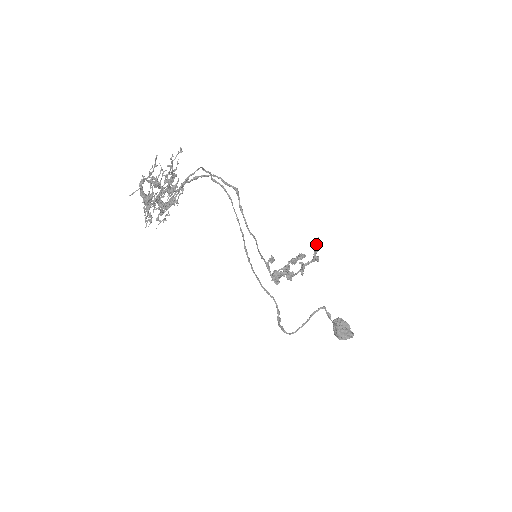
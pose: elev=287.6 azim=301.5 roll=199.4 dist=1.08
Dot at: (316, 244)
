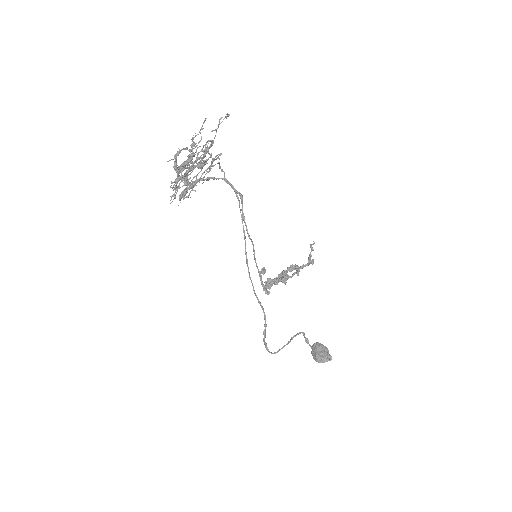
Dot at: (312, 248)
